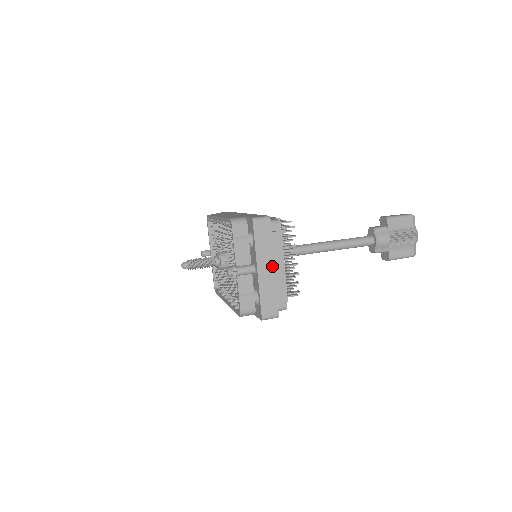
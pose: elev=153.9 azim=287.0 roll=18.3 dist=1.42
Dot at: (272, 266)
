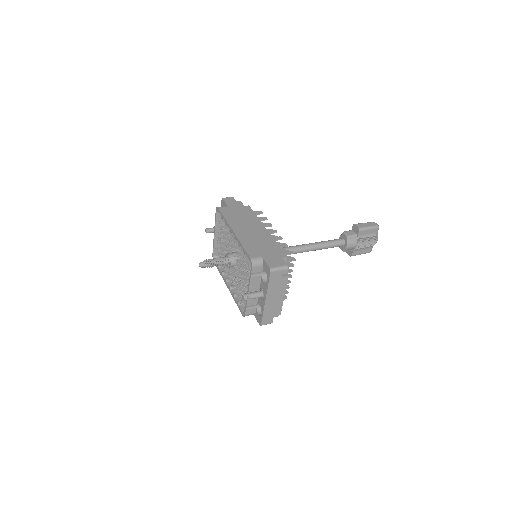
Dot at: (276, 296)
